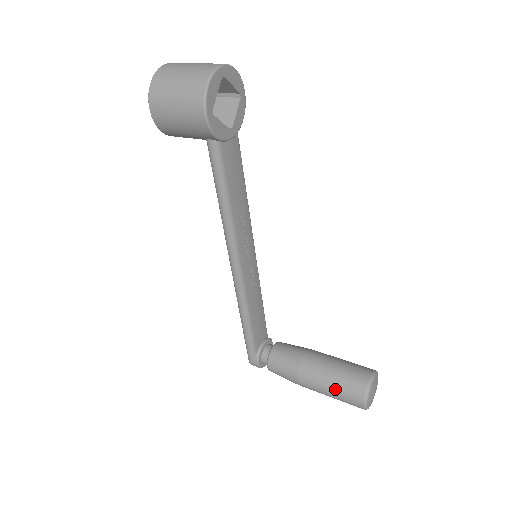
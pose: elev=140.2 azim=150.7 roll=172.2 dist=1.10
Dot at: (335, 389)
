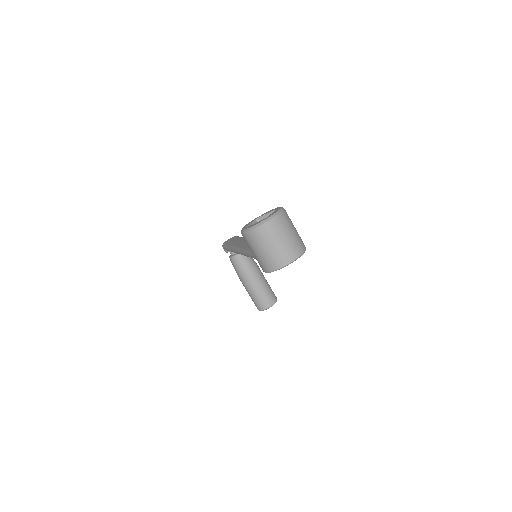
Dot at: (252, 297)
